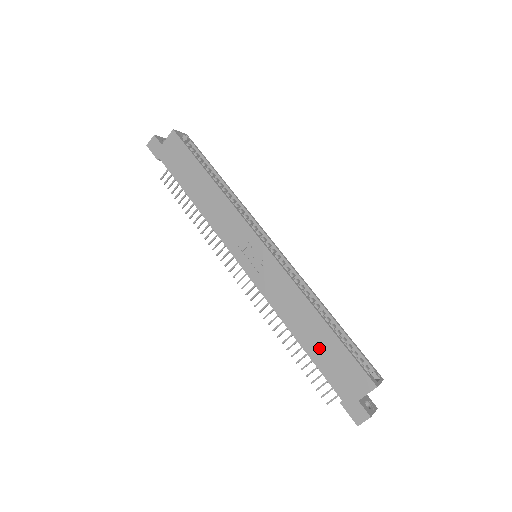
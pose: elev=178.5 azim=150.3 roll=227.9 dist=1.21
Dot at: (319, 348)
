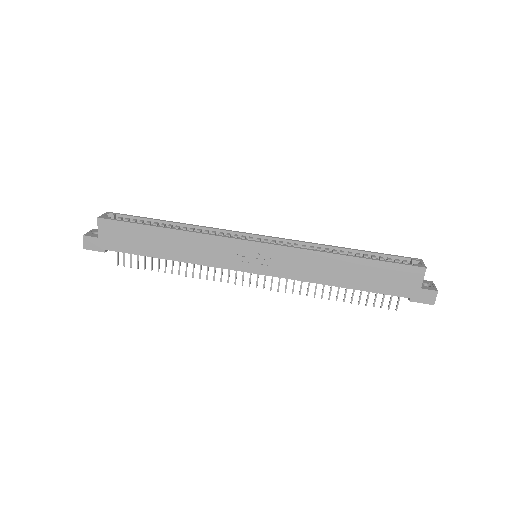
Dot at: (364, 279)
